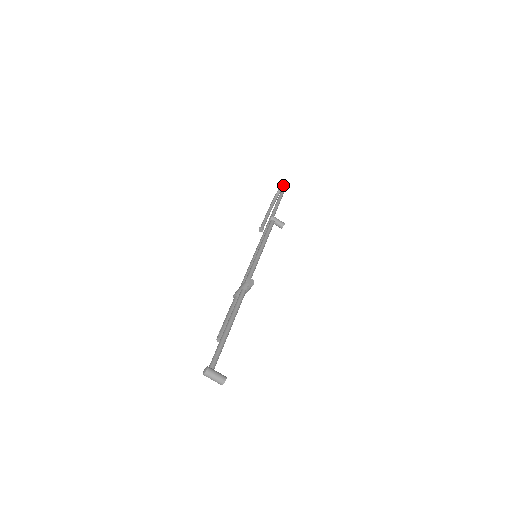
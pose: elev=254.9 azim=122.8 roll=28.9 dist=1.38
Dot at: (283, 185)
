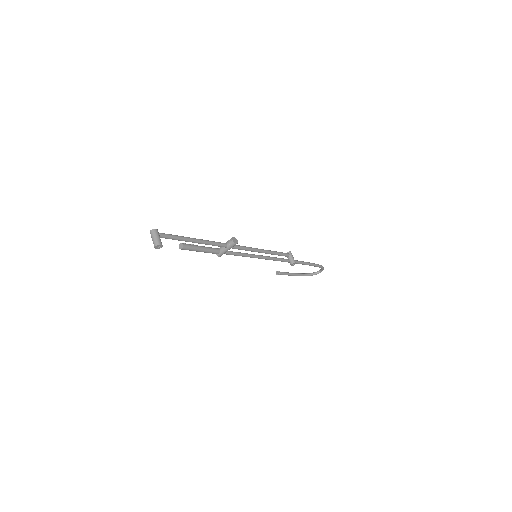
Dot at: occluded
